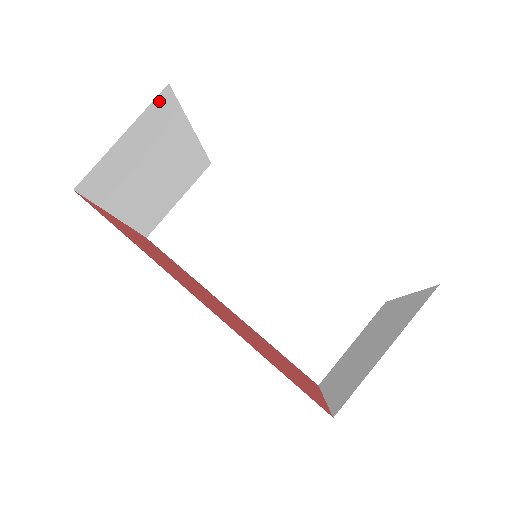
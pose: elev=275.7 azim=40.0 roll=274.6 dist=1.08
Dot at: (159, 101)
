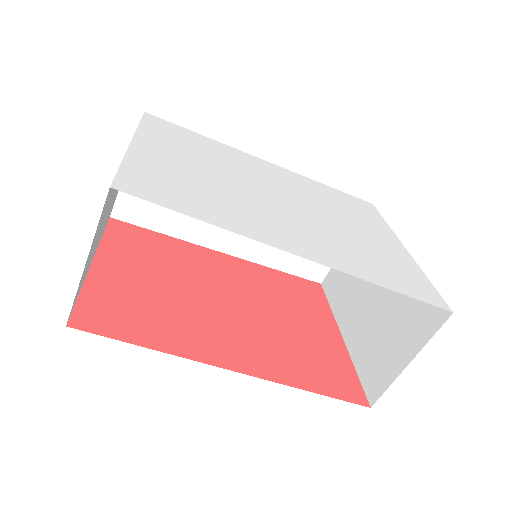
Dot at: occluded
